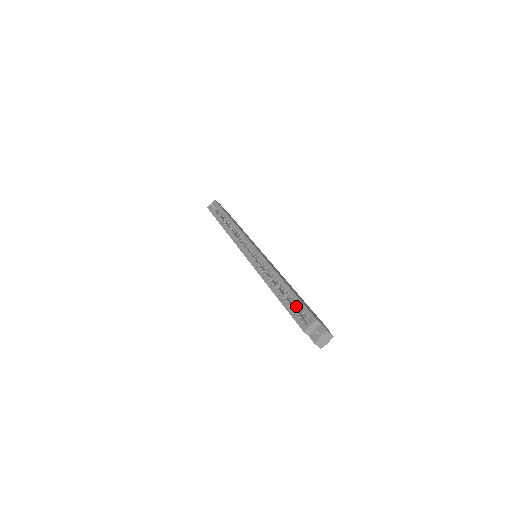
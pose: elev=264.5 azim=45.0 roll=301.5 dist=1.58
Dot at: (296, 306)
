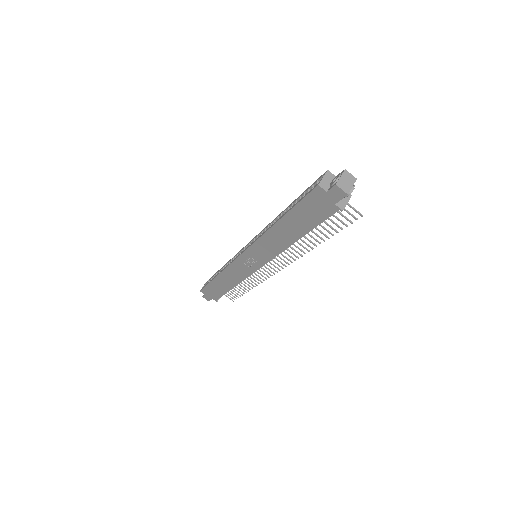
Dot at: occluded
